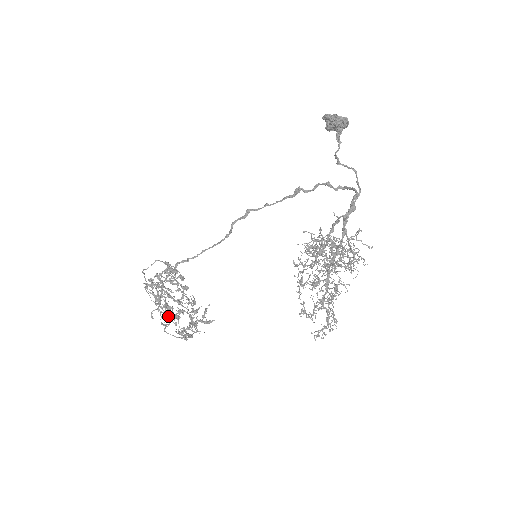
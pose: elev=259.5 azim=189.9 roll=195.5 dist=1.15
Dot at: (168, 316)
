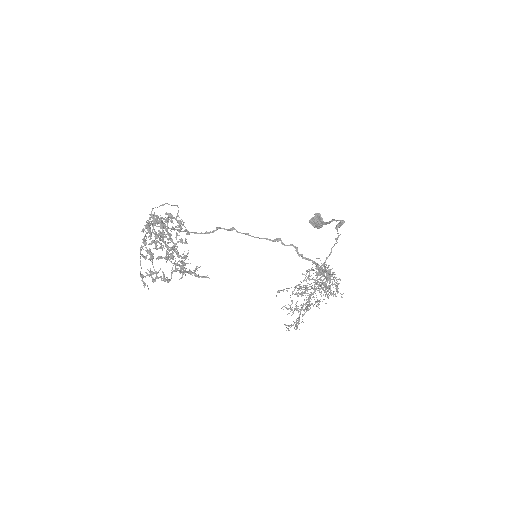
Dot at: occluded
